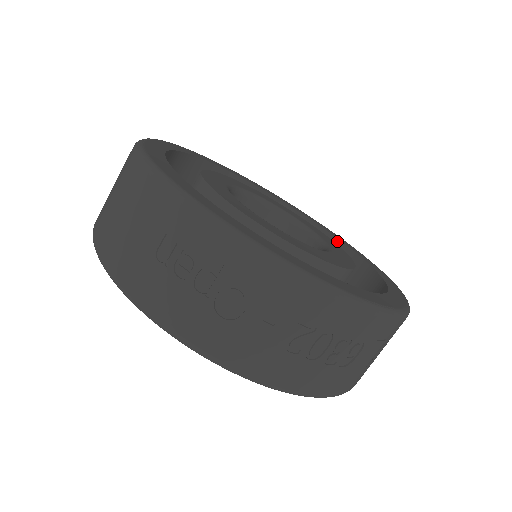
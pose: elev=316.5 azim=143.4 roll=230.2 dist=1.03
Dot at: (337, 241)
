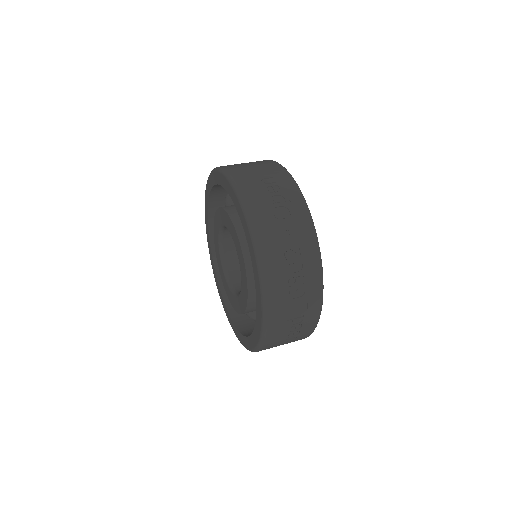
Dot at: occluded
